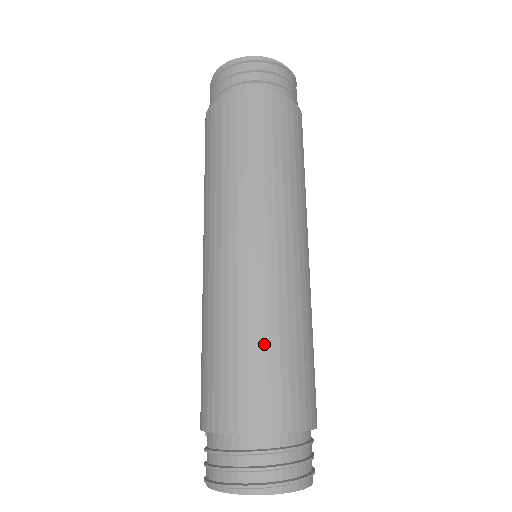
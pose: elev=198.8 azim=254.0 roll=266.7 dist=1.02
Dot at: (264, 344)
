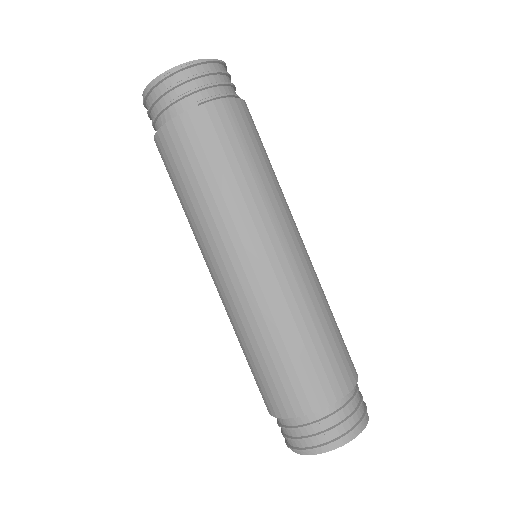
Dot at: (265, 353)
